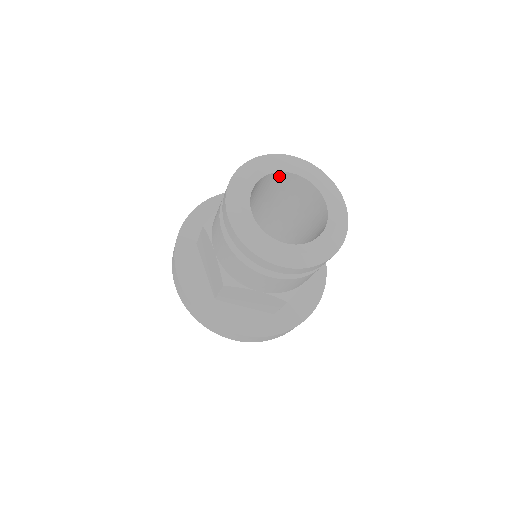
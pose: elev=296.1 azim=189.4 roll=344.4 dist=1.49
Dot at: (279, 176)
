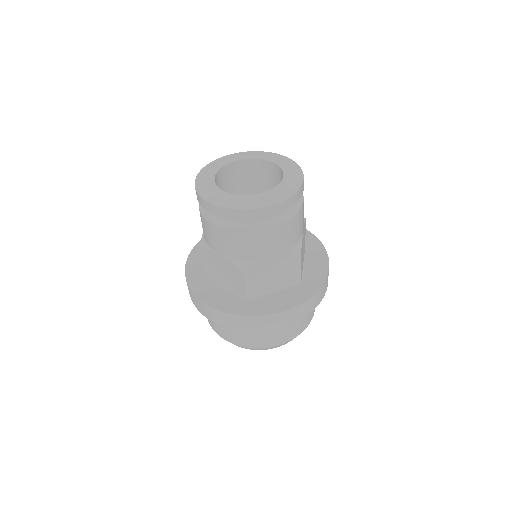
Dot at: (228, 170)
